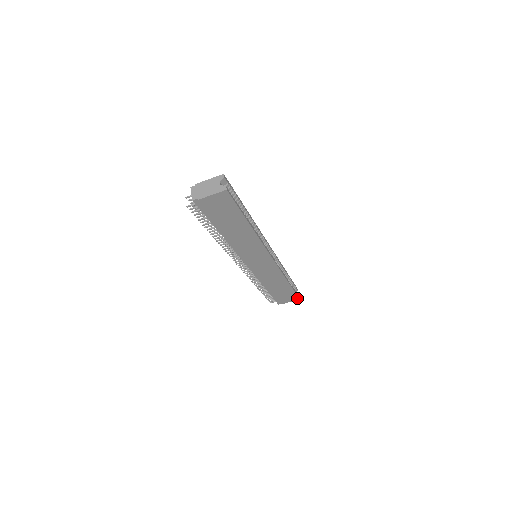
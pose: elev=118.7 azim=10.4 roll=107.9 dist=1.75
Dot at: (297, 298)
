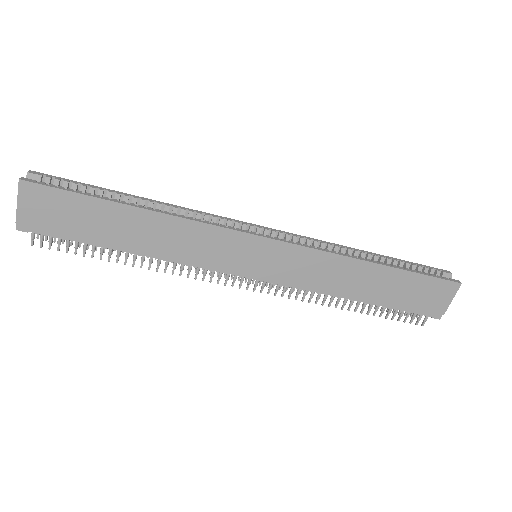
Dot at: (453, 285)
